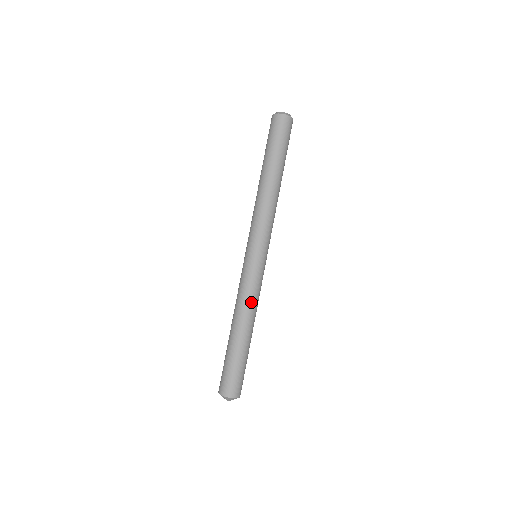
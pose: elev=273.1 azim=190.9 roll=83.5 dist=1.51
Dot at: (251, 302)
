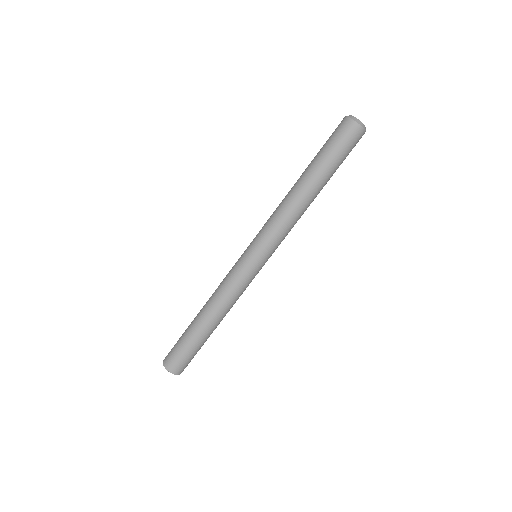
Dot at: (222, 294)
